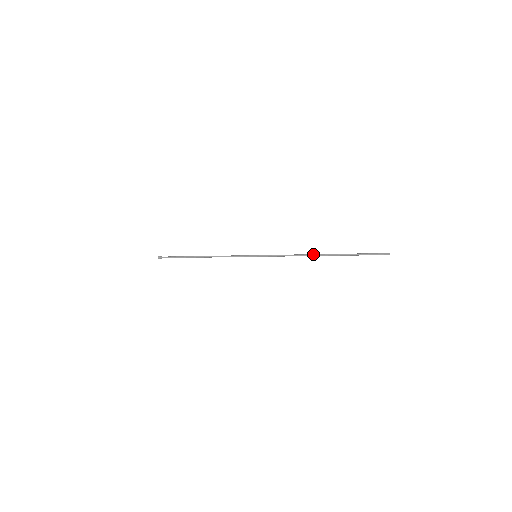
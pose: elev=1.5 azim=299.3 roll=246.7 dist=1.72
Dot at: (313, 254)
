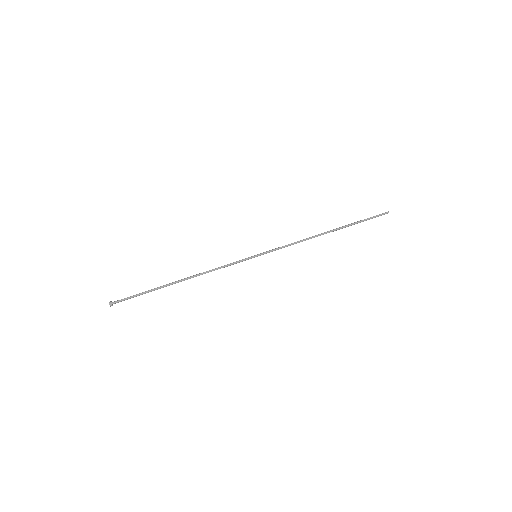
Dot at: occluded
